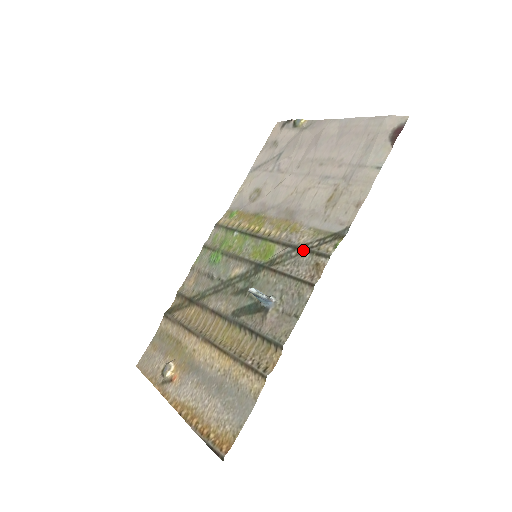
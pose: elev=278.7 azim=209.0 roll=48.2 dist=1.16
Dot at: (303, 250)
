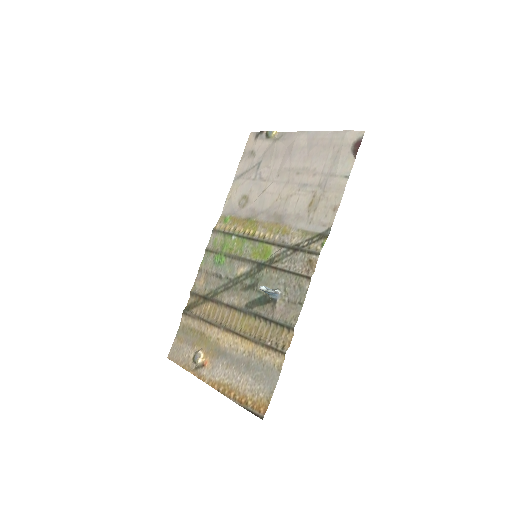
Dot at: (296, 249)
